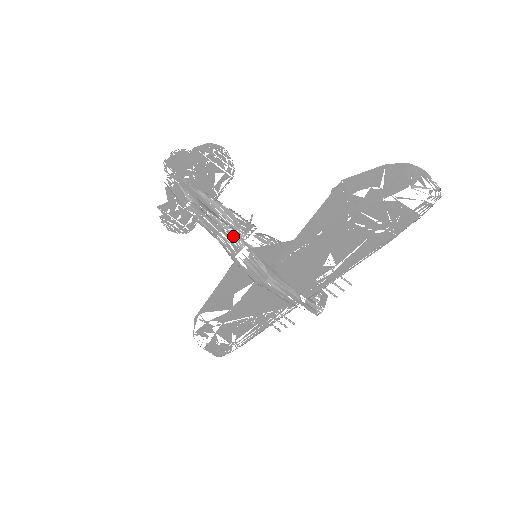
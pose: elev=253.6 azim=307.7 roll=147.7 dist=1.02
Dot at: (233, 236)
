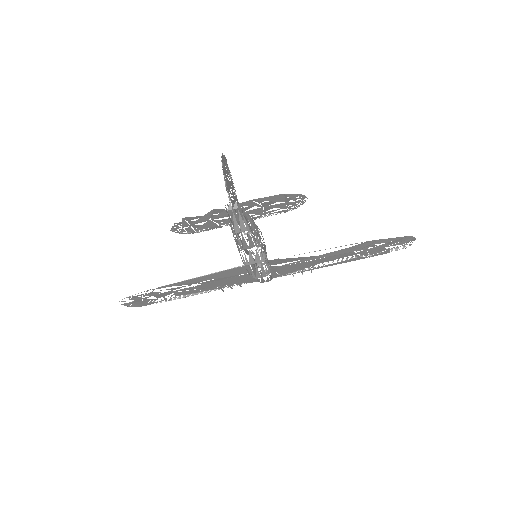
Dot at: occluded
